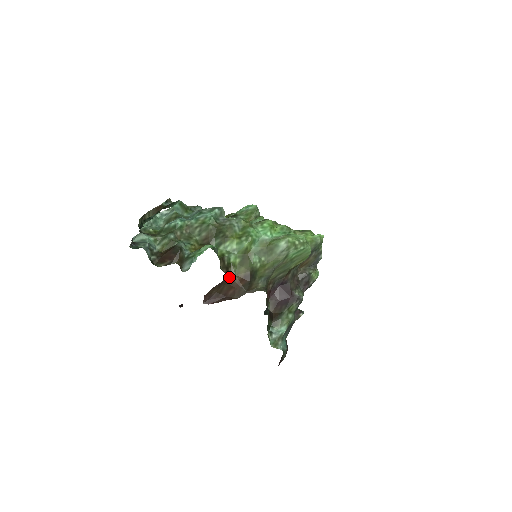
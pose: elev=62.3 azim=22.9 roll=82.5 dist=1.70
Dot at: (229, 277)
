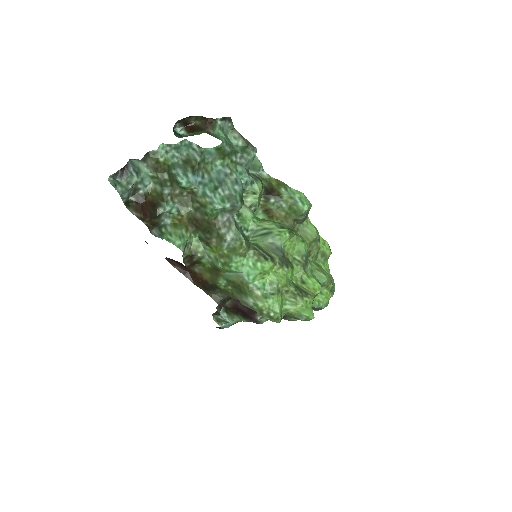
Dot at: (192, 269)
